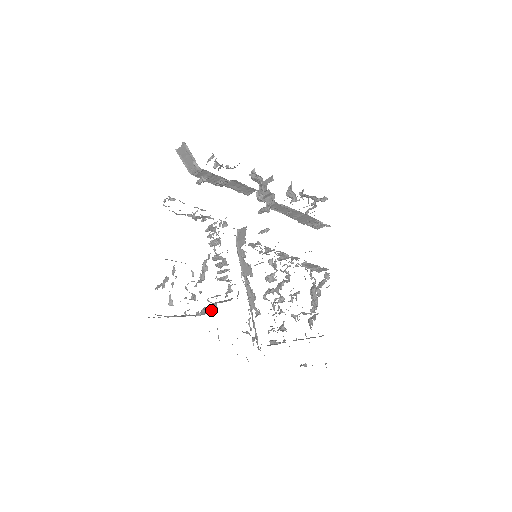
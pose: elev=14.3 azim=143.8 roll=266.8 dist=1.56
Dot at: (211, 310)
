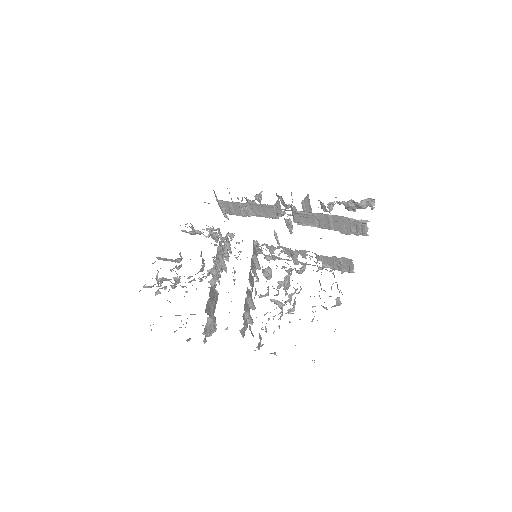
Dot at: occluded
